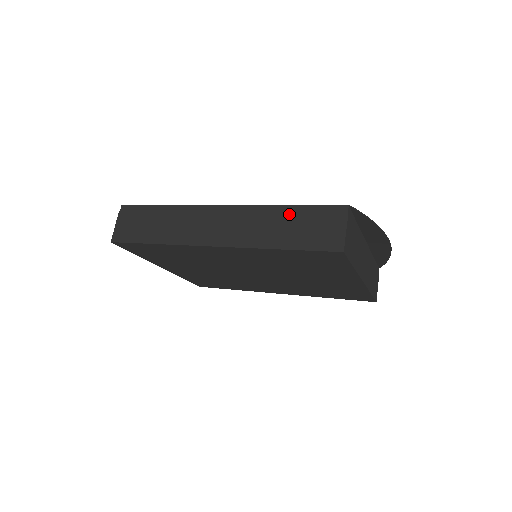
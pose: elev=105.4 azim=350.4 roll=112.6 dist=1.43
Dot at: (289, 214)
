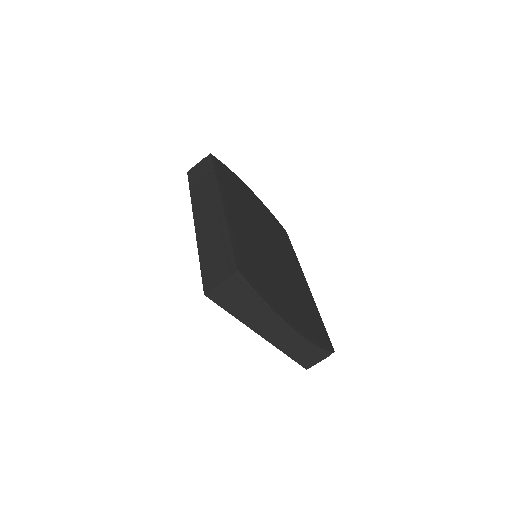
Dot at: (223, 243)
